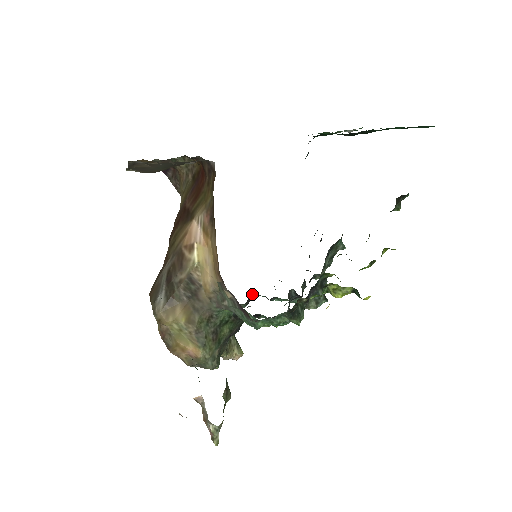
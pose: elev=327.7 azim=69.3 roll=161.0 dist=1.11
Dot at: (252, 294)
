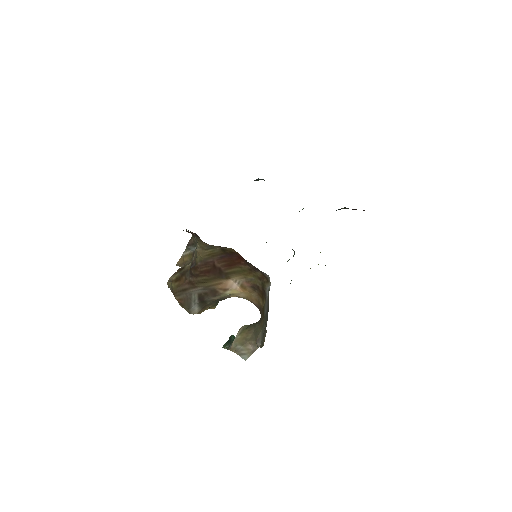
Dot at: occluded
